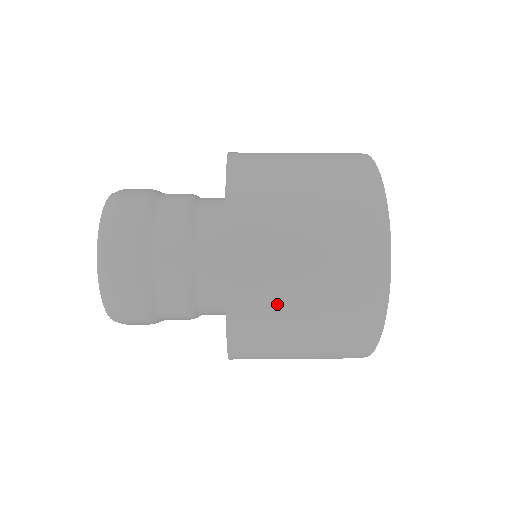
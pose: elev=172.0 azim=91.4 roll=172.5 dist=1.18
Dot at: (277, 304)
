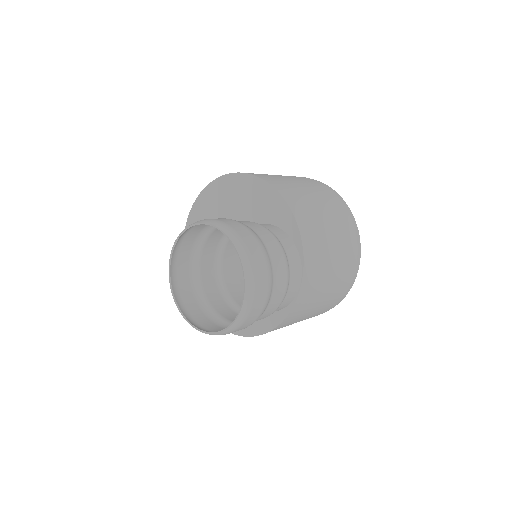
Dot at: (311, 305)
